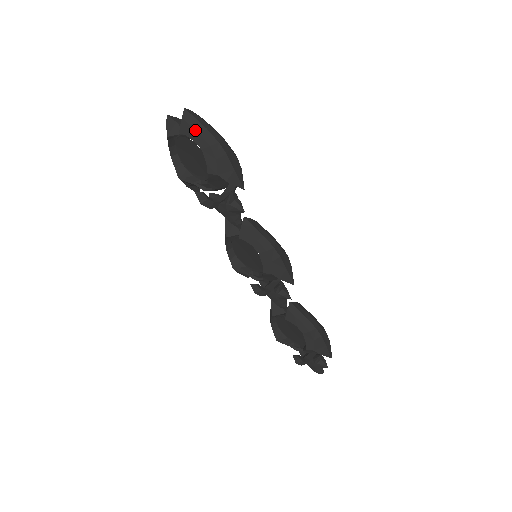
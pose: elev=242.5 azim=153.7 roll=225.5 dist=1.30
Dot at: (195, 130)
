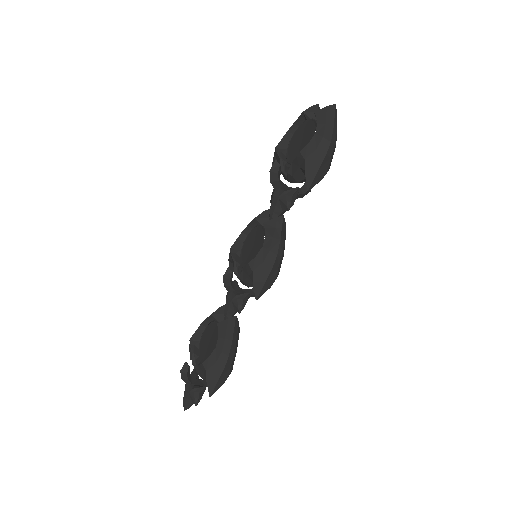
Dot at: (326, 120)
